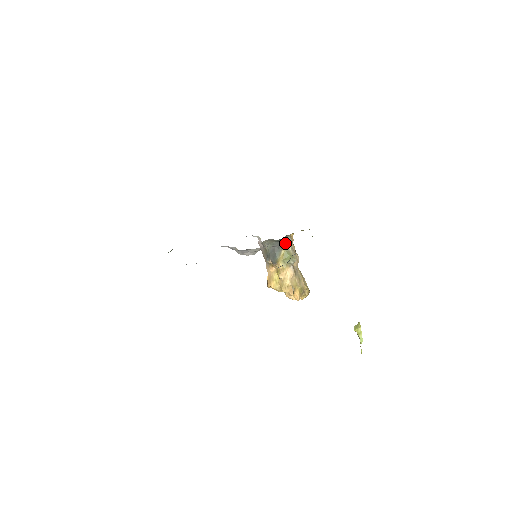
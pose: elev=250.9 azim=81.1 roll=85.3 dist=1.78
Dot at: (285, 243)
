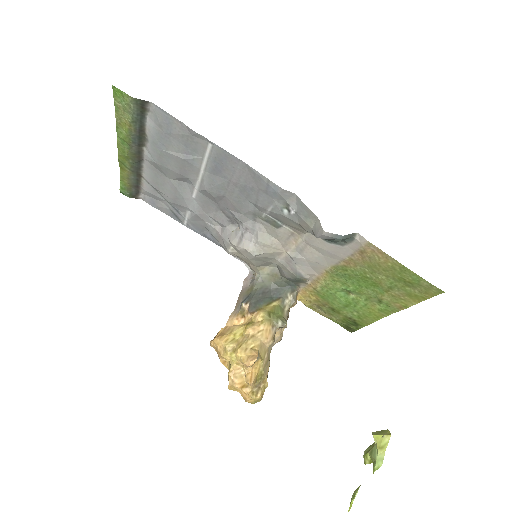
Dot at: (286, 296)
